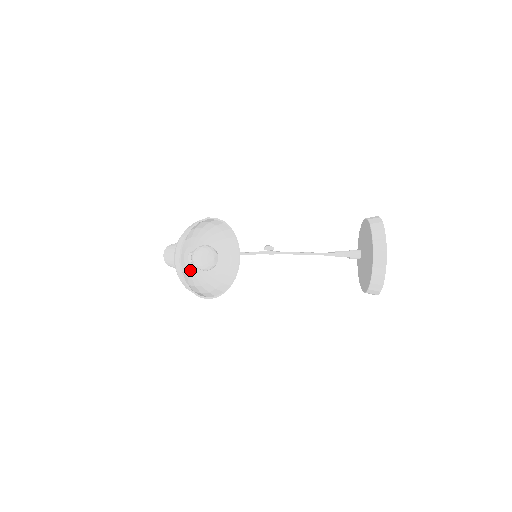
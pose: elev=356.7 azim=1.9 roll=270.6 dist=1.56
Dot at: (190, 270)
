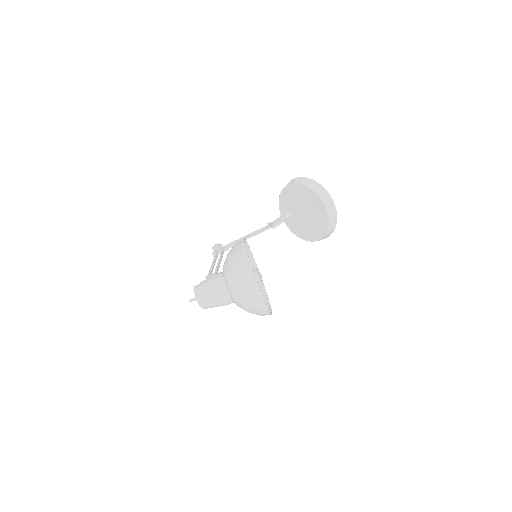
Dot at: occluded
